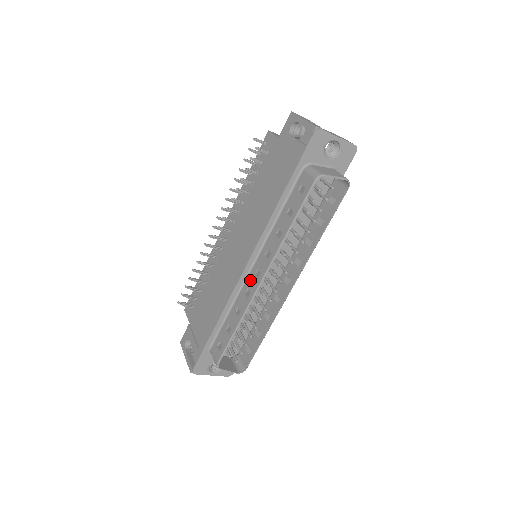
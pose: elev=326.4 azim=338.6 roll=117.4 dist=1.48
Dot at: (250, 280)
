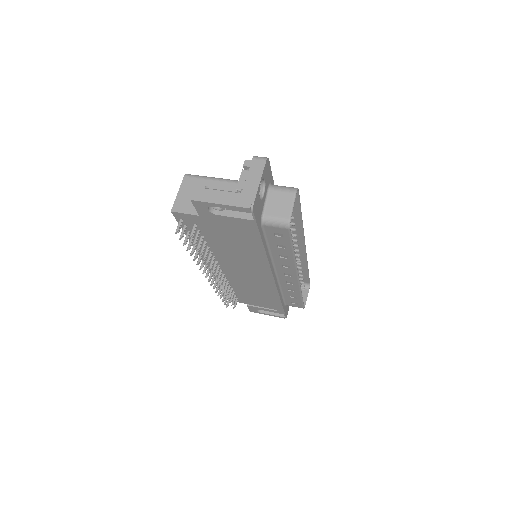
Dot at: (284, 279)
